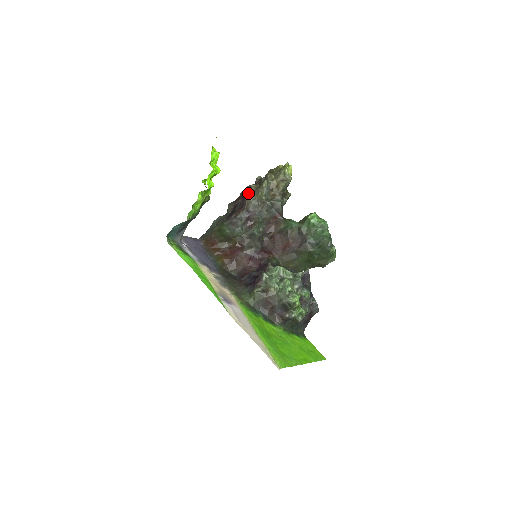
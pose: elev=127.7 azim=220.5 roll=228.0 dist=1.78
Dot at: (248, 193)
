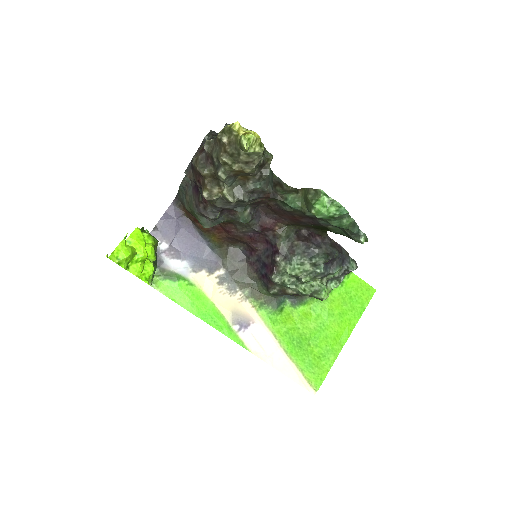
Dot at: (204, 188)
